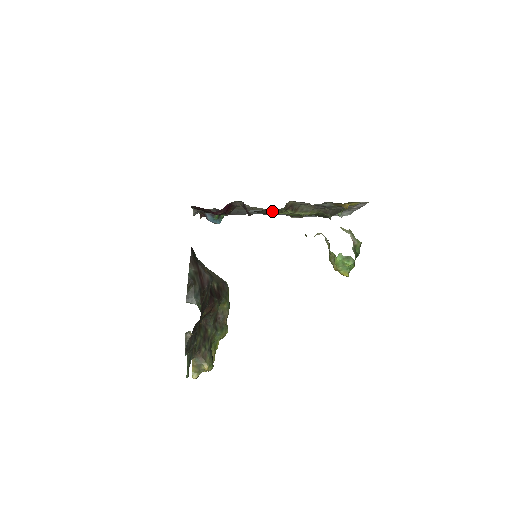
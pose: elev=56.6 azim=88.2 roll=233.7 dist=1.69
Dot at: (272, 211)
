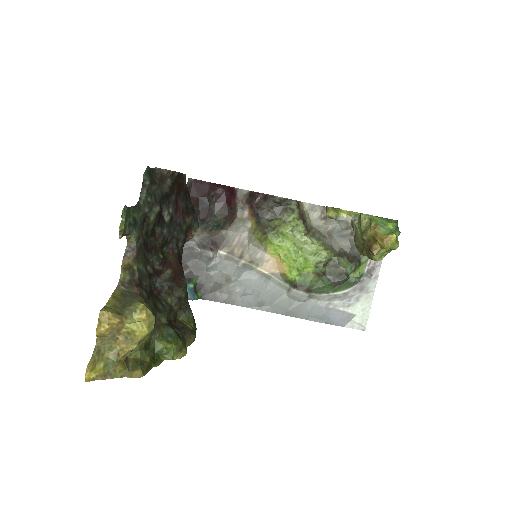
Dot at: (281, 212)
